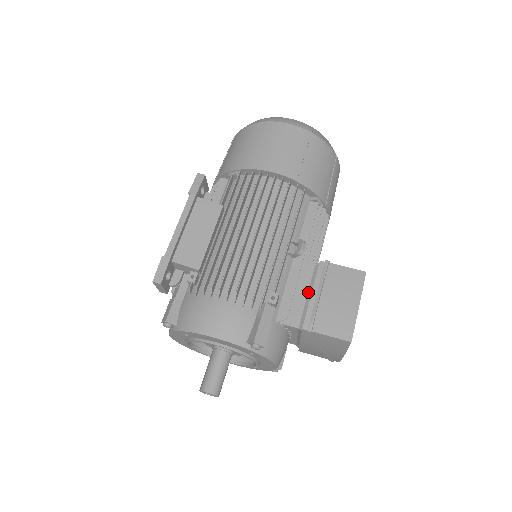
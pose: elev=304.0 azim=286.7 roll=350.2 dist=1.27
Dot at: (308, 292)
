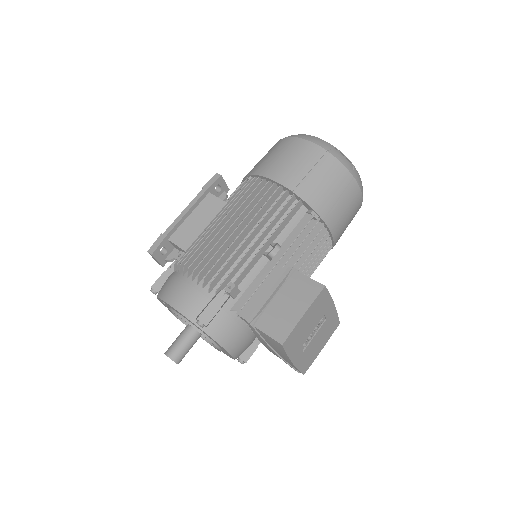
Dot at: occluded
